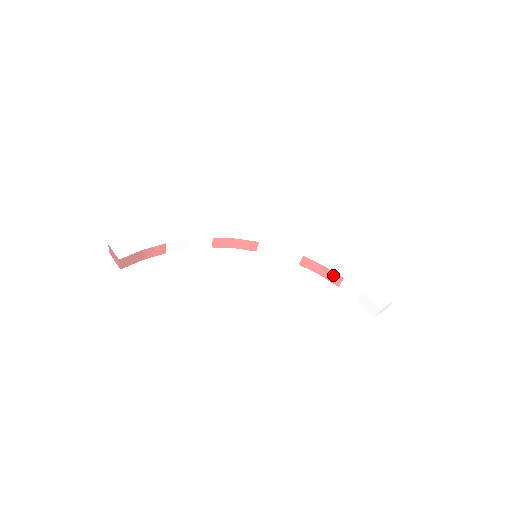
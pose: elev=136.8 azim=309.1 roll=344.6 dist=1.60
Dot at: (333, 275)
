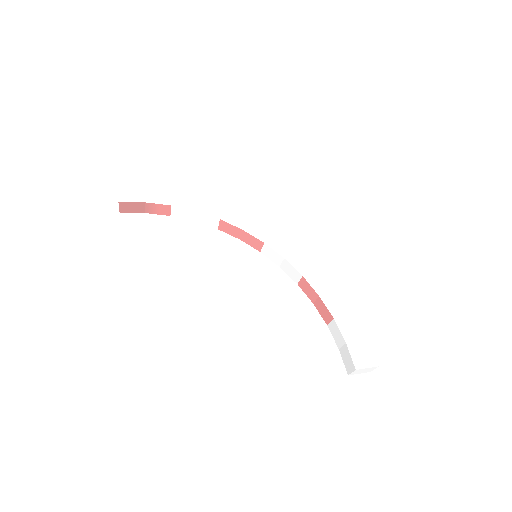
Dot at: (325, 310)
